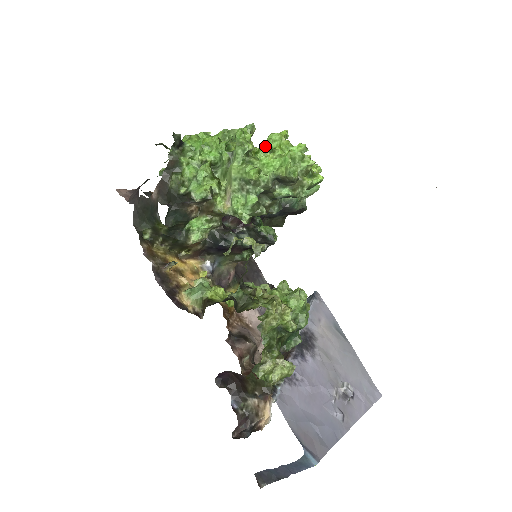
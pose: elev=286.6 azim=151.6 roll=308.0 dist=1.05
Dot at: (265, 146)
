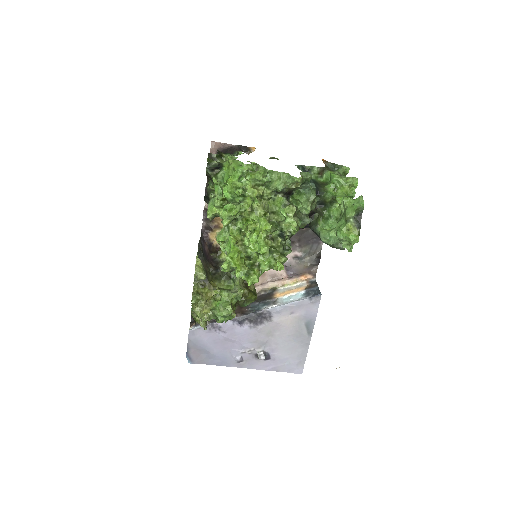
Dot at: (243, 227)
